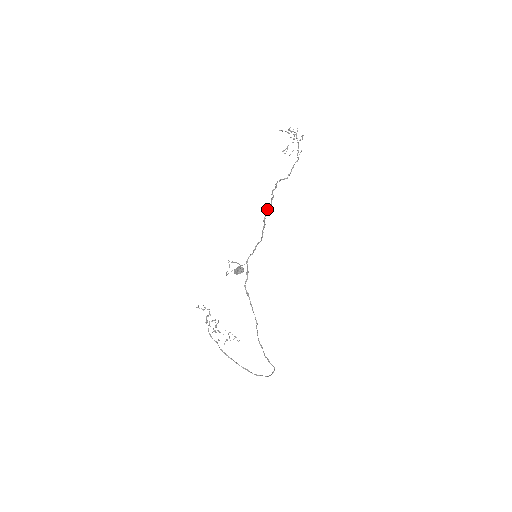
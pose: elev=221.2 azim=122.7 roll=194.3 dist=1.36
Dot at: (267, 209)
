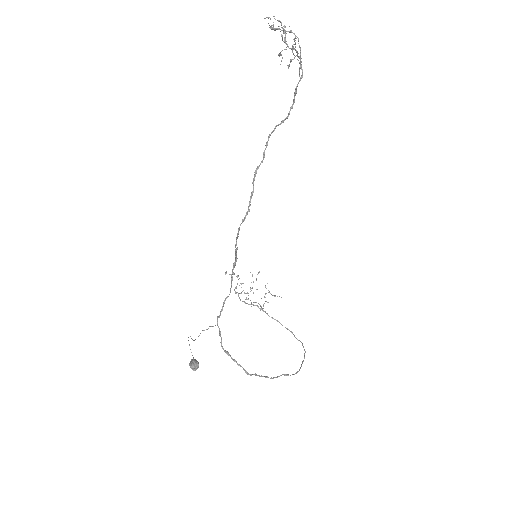
Dot at: (238, 230)
